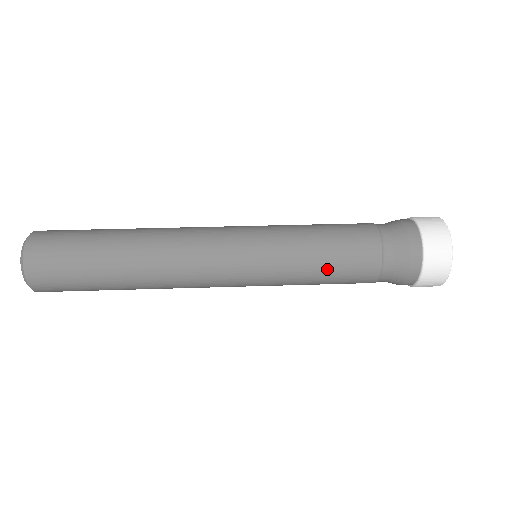
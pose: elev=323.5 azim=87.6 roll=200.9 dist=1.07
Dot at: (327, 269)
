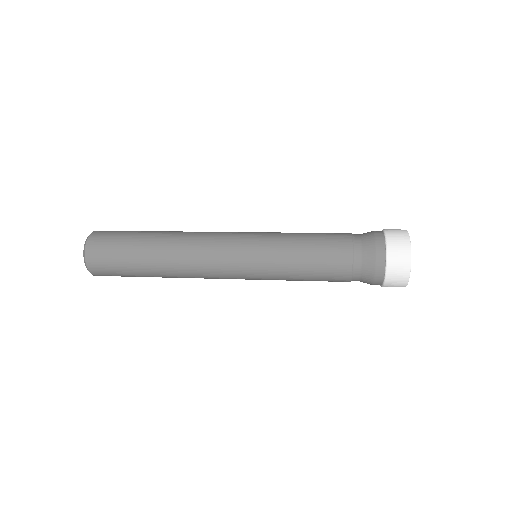
Dot at: (308, 252)
